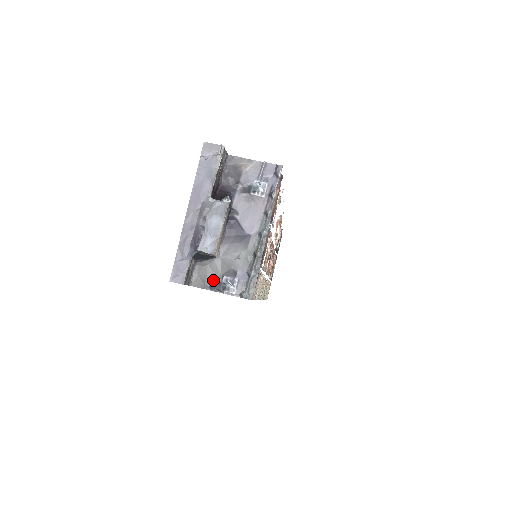
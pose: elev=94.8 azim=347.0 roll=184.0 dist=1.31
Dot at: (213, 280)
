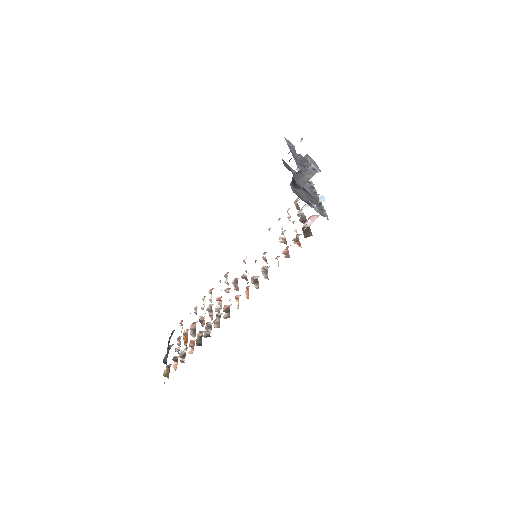
Dot at: (303, 198)
